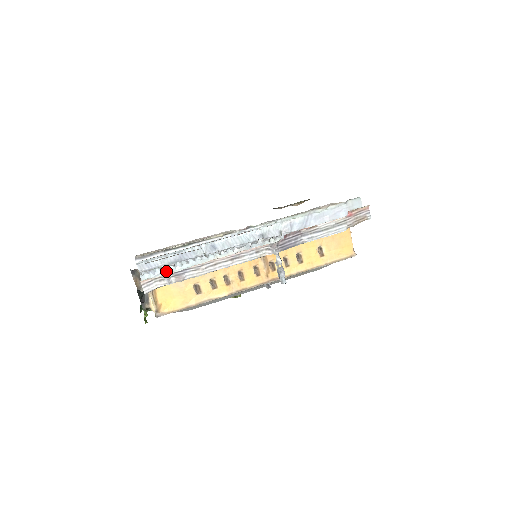
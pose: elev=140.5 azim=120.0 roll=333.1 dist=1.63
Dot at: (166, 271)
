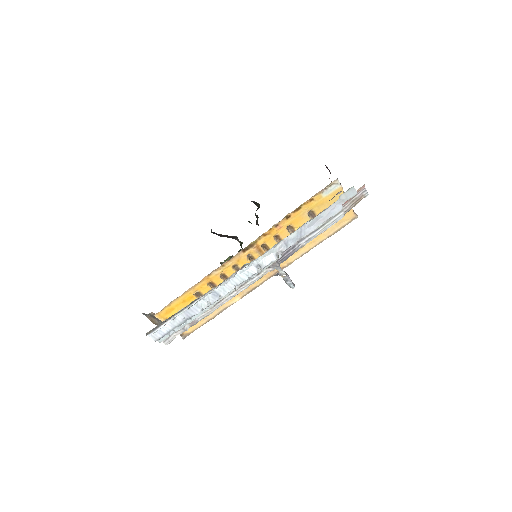
Dot at: (179, 328)
